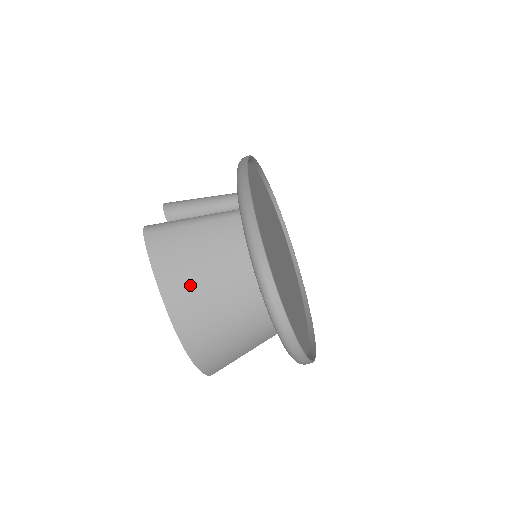
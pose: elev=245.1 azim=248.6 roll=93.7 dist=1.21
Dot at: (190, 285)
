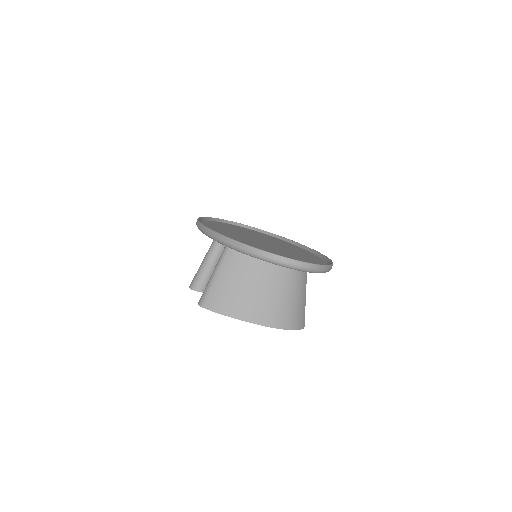
Dot at: (247, 301)
